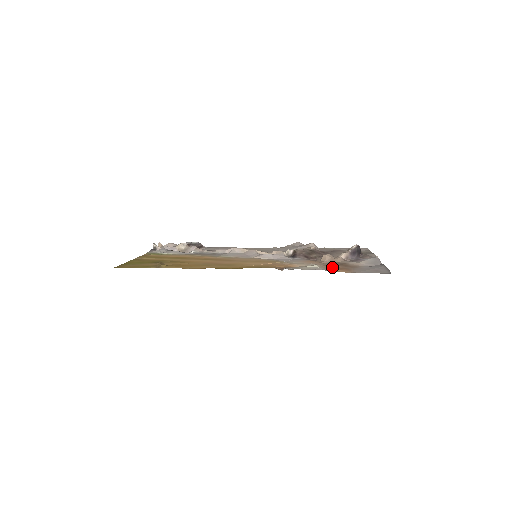
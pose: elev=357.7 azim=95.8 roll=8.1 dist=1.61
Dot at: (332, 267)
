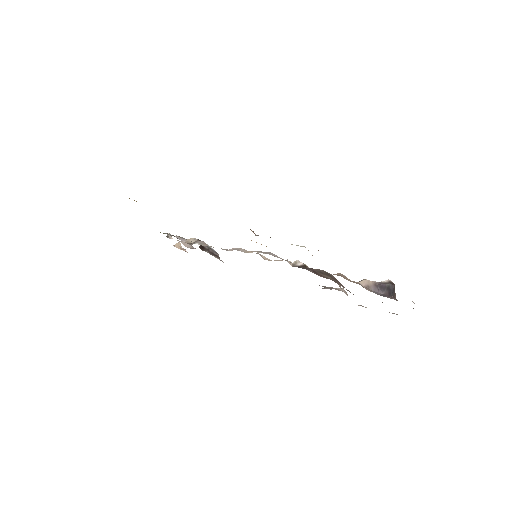
Dot at: occluded
